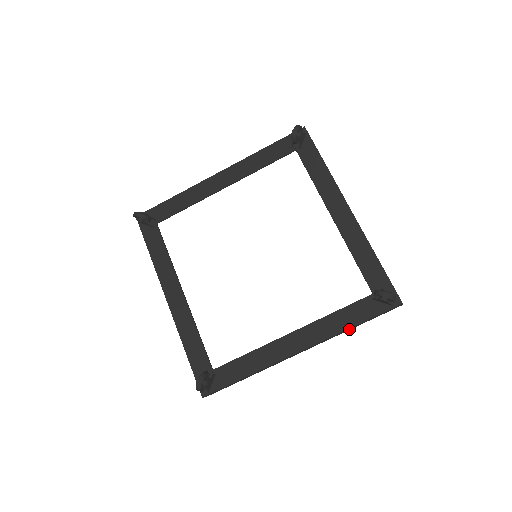
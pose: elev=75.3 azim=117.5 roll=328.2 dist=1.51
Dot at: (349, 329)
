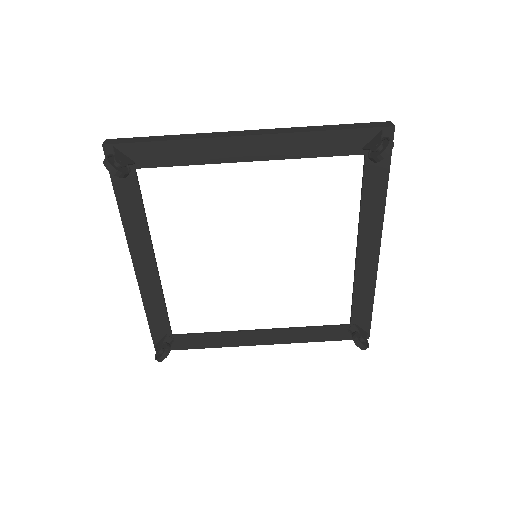
Dot at: occluded
